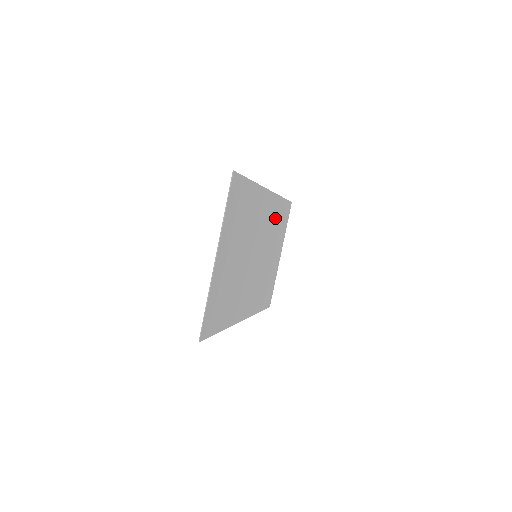
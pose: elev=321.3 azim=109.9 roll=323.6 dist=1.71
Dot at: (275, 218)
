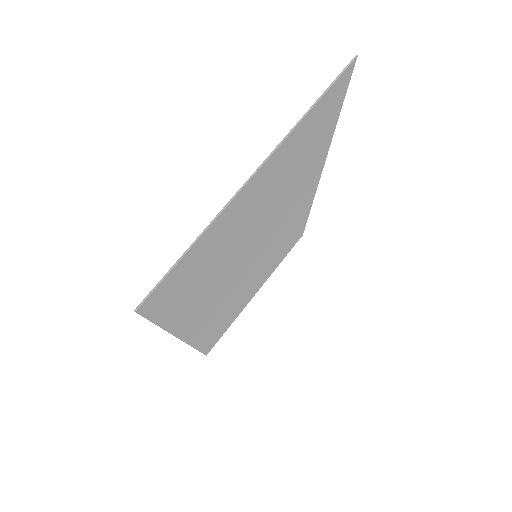
Dot at: (291, 230)
